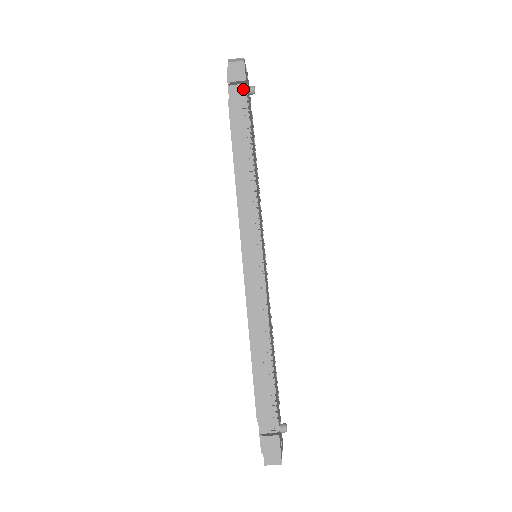
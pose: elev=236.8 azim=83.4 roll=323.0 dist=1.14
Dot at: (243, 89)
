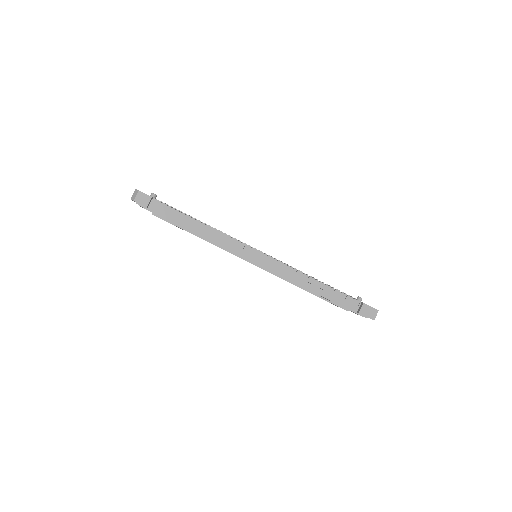
Dot at: (155, 202)
